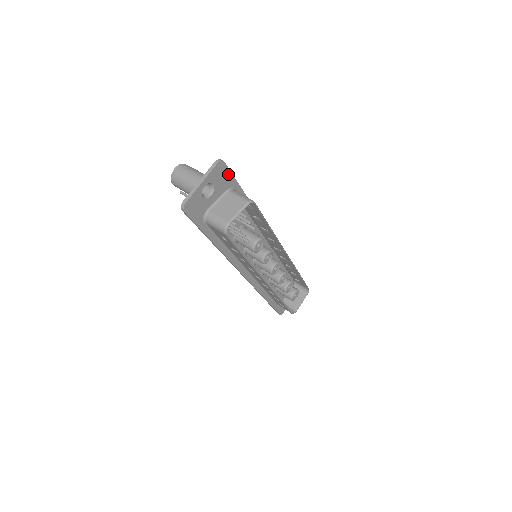
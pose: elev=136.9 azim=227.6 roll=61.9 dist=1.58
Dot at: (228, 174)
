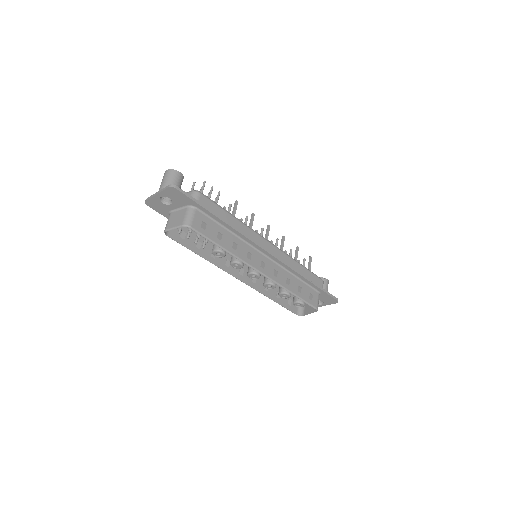
Dot at: (185, 196)
